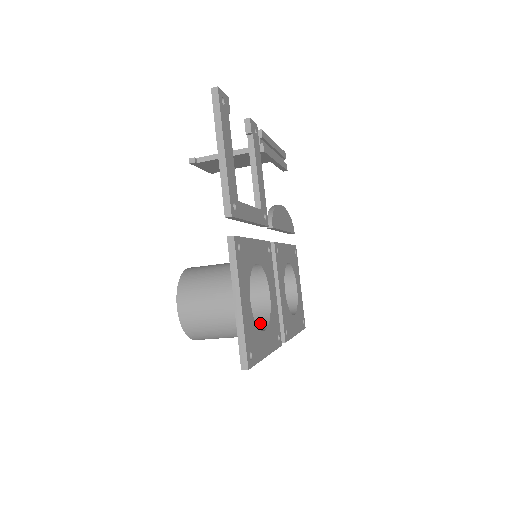
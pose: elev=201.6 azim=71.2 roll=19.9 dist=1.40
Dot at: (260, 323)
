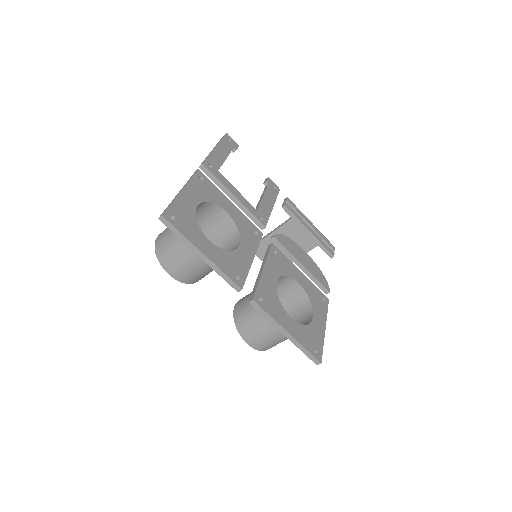
Dot at: occluded
